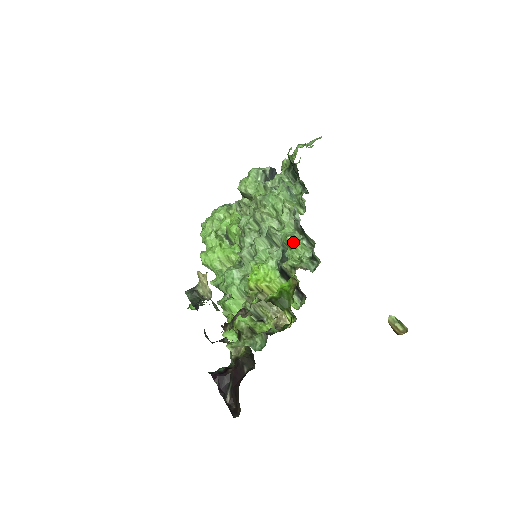
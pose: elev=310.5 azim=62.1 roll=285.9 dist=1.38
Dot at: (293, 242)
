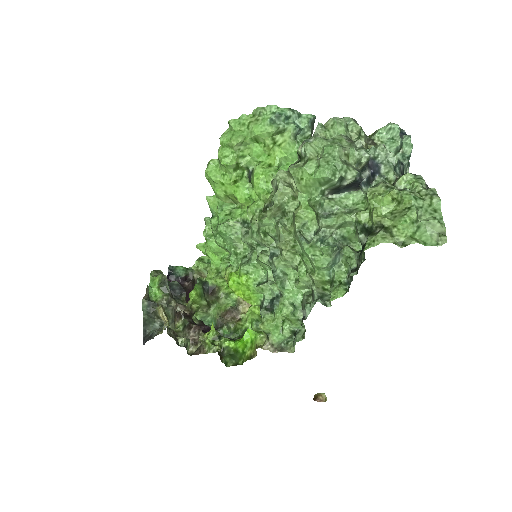
Dot at: occluded
